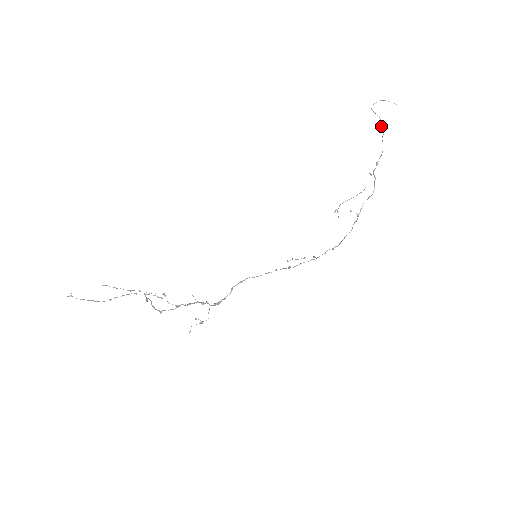
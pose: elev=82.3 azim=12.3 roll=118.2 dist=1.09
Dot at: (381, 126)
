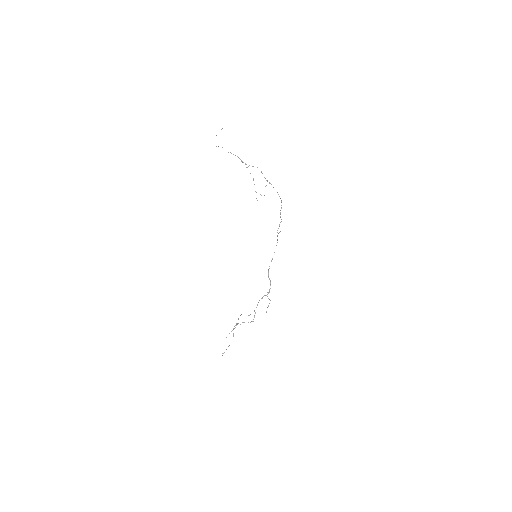
Dot at: occluded
